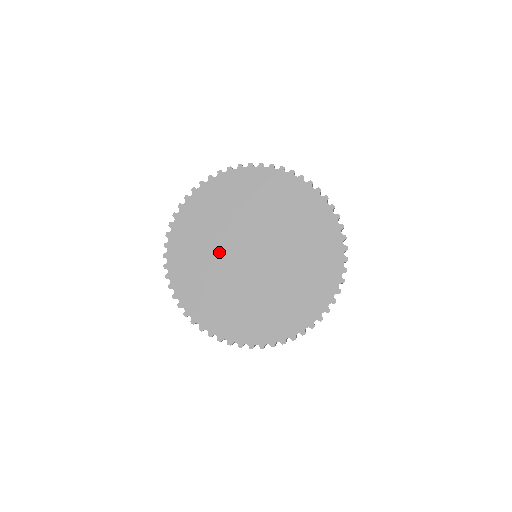
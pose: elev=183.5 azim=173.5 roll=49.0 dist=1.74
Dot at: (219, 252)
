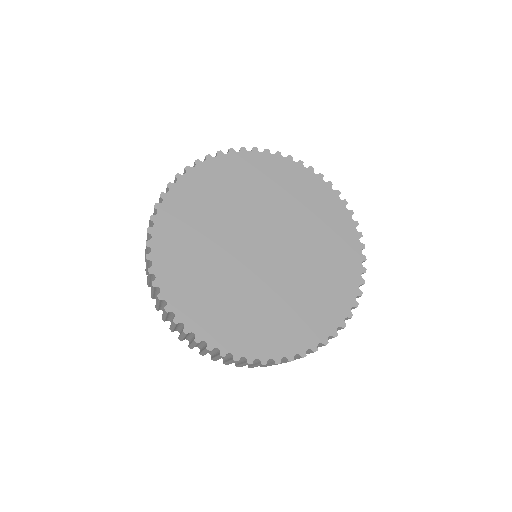
Dot at: (221, 238)
